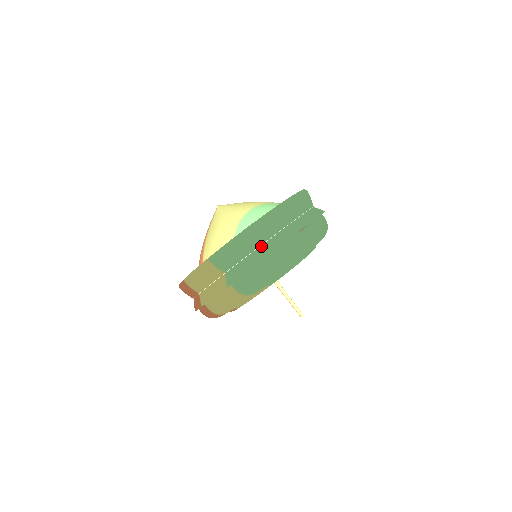
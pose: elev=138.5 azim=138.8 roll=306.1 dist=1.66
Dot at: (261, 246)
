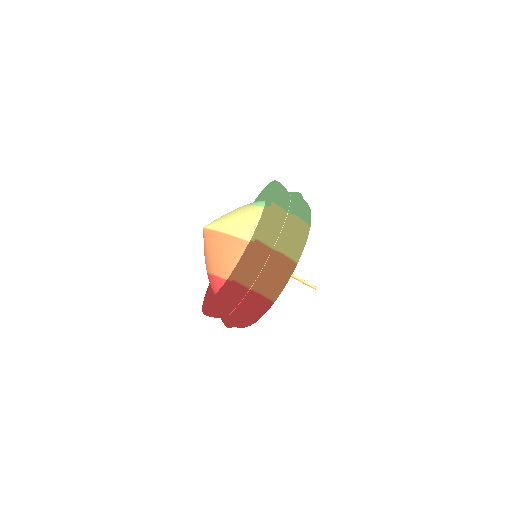
Dot at: (291, 194)
